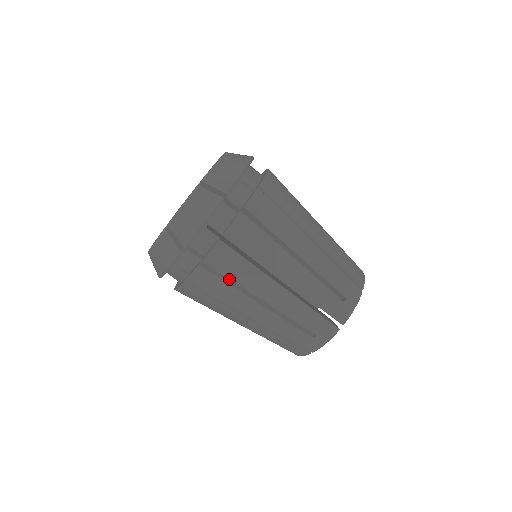
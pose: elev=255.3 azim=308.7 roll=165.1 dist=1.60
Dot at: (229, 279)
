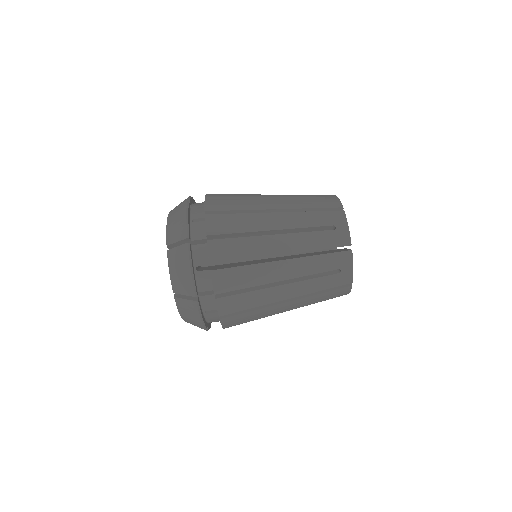
Dot at: occluded
